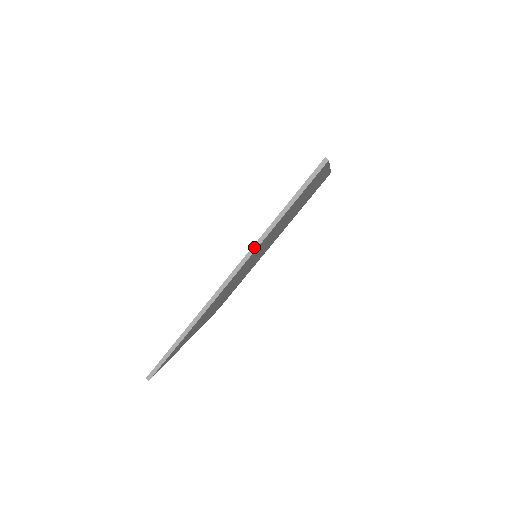
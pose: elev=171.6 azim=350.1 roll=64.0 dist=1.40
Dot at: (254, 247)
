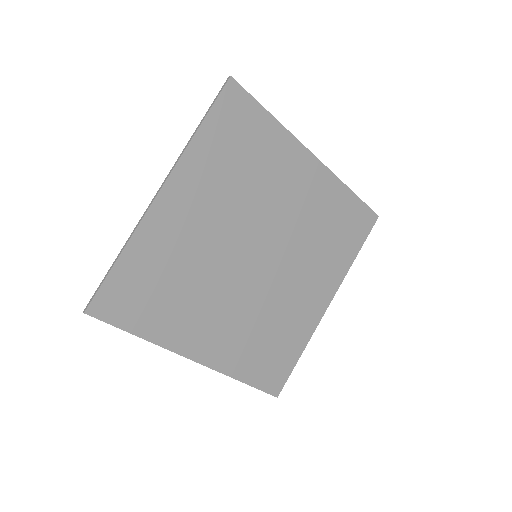
Dot at: (178, 160)
